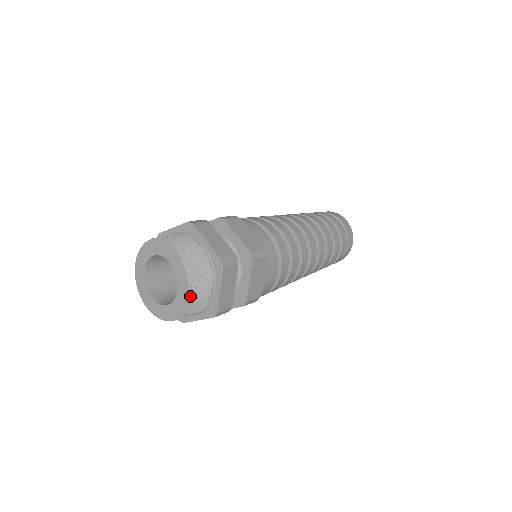
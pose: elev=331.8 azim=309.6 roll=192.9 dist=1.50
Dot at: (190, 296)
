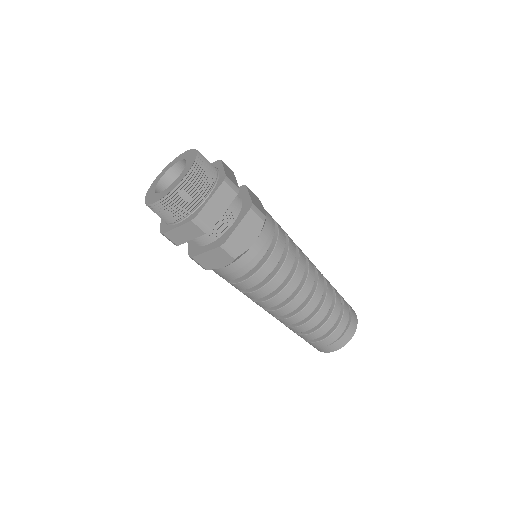
Dot at: (185, 179)
